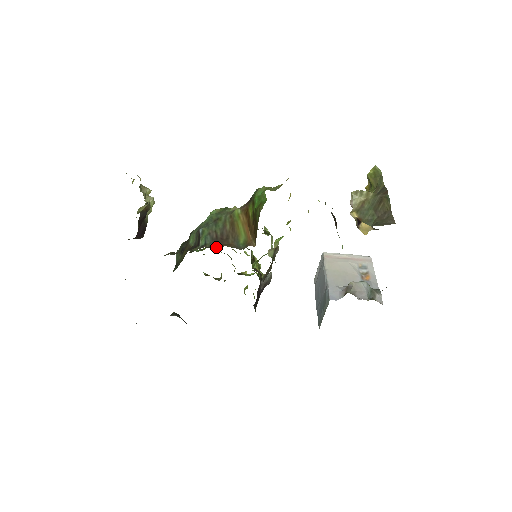
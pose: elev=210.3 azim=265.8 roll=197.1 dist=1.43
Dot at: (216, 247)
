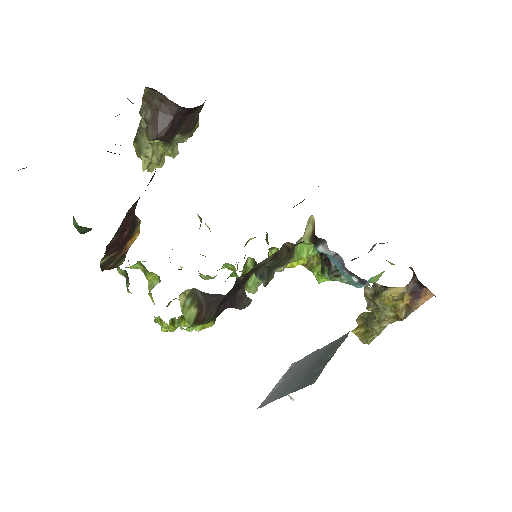
Dot at: occluded
